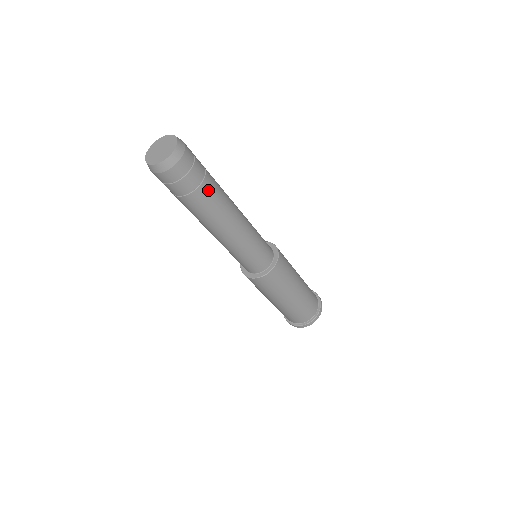
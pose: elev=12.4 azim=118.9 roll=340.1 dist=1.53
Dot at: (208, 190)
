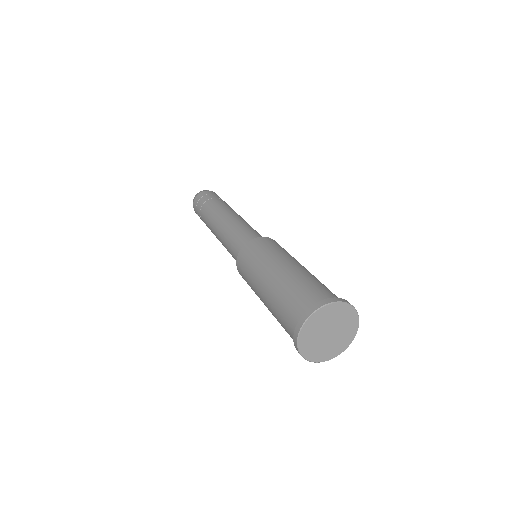
Dot at: (213, 202)
